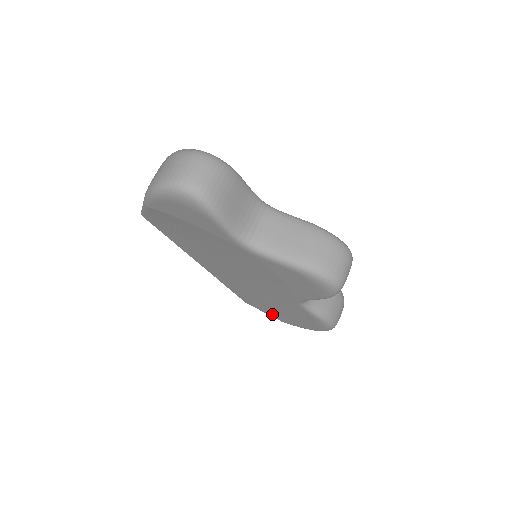
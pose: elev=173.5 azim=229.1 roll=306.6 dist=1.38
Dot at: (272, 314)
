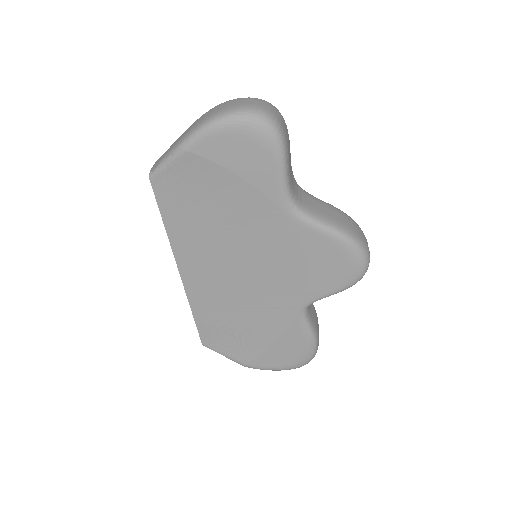
Dot at: (237, 353)
